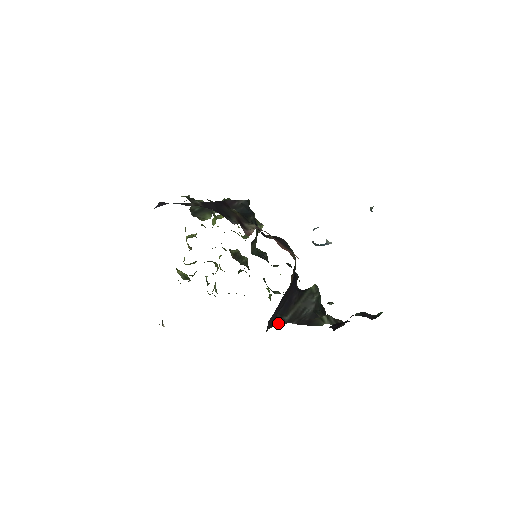
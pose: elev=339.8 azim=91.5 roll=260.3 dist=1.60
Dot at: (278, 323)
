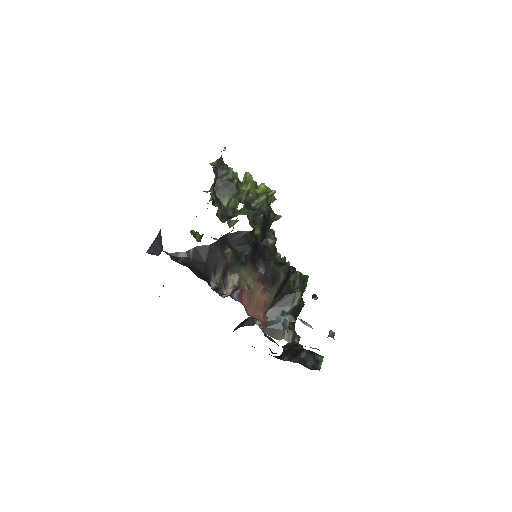
Dot at: (247, 324)
